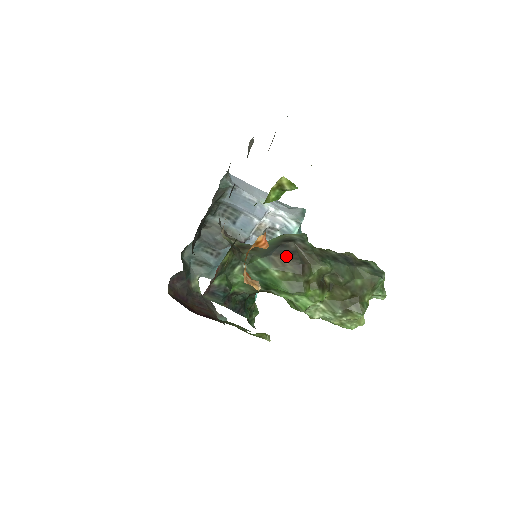
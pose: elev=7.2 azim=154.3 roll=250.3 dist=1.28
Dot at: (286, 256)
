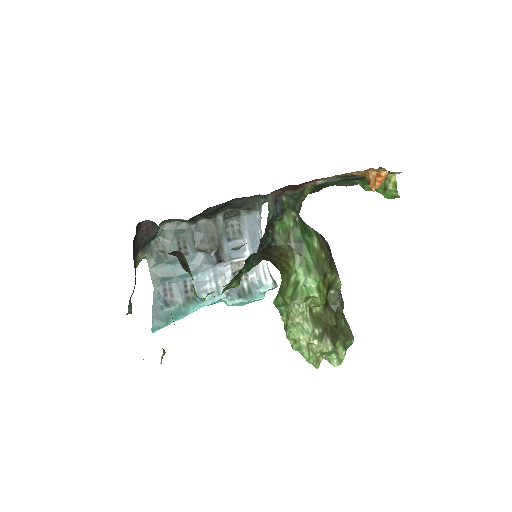
Dot at: (325, 244)
